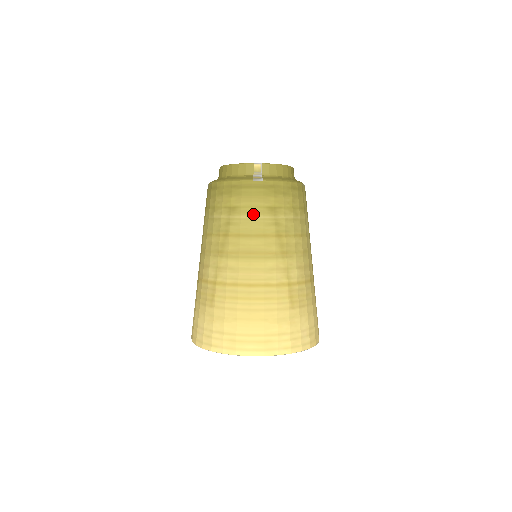
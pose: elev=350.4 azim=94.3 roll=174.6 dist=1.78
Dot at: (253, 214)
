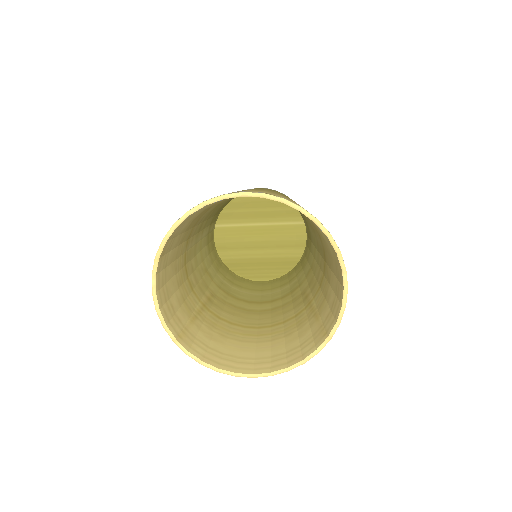
Dot at: (257, 188)
